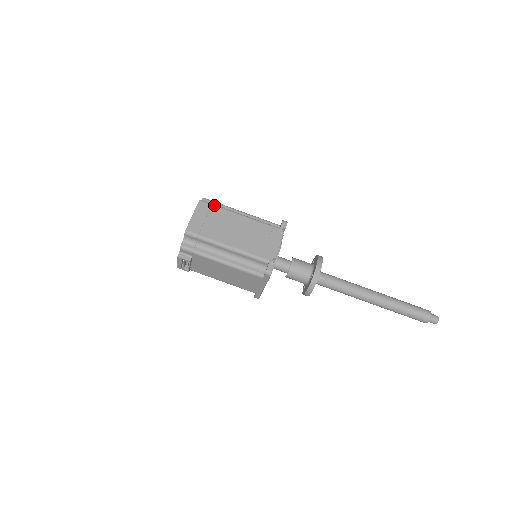
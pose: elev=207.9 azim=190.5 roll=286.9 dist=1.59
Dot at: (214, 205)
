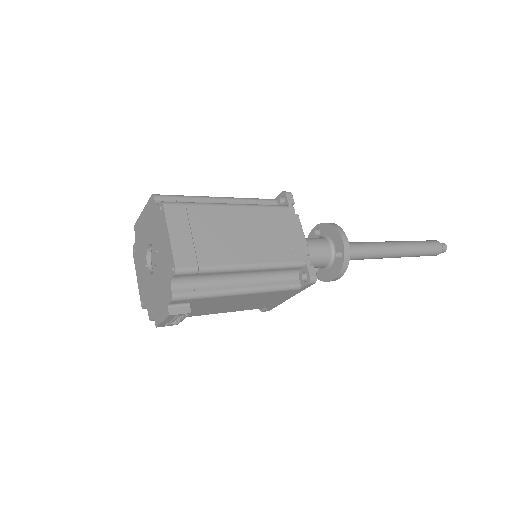
Dot at: (189, 204)
